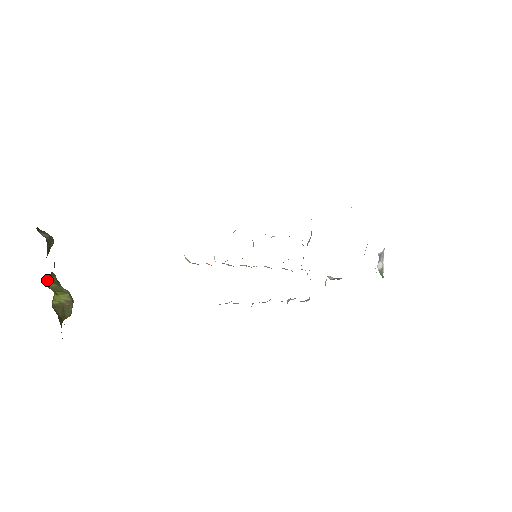
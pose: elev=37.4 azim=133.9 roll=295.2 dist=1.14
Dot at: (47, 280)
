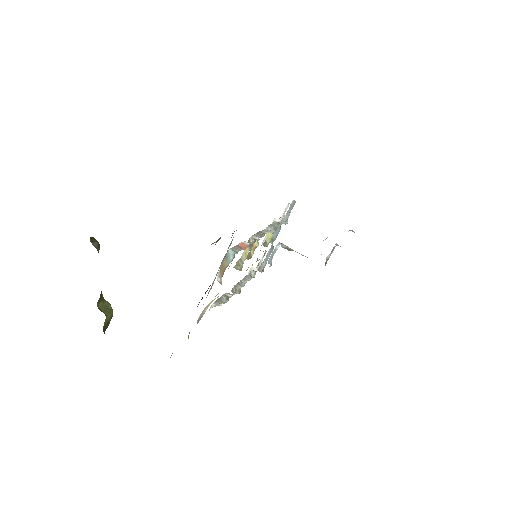
Dot at: (100, 302)
